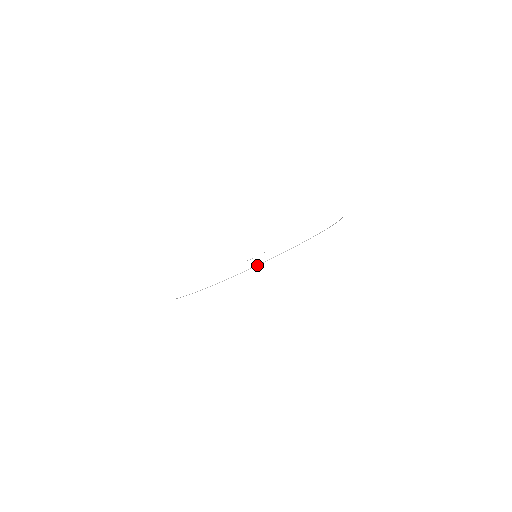
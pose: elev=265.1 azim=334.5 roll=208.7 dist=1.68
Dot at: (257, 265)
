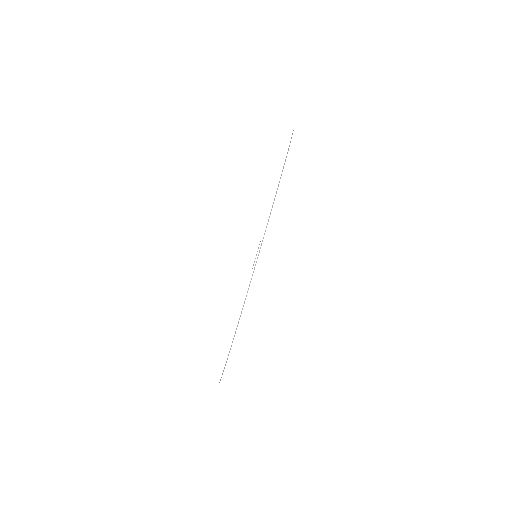
Dot at: occluded
